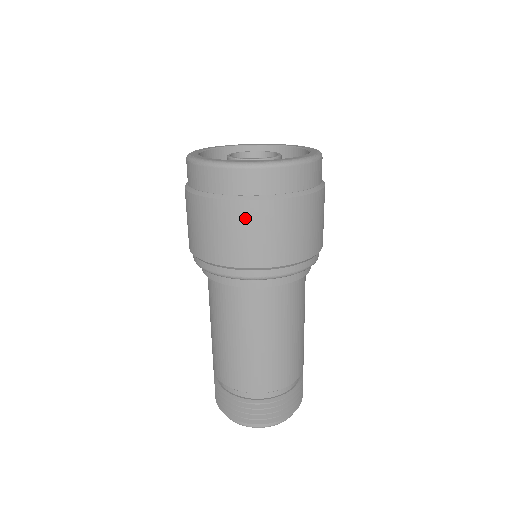
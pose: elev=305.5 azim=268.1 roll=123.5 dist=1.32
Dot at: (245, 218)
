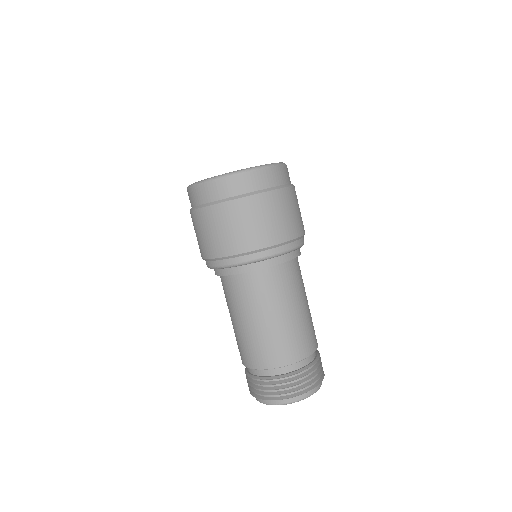
Dot at: (287, 200)
